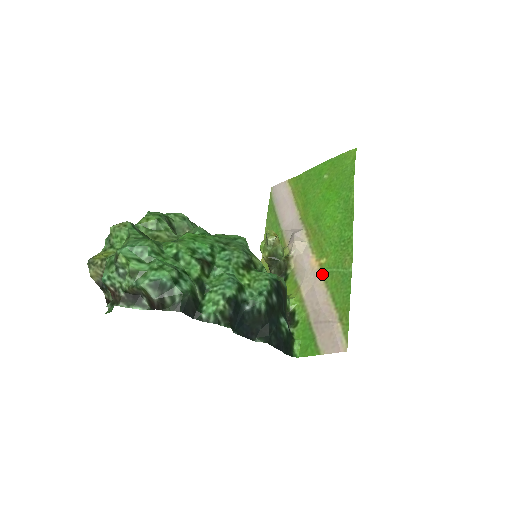
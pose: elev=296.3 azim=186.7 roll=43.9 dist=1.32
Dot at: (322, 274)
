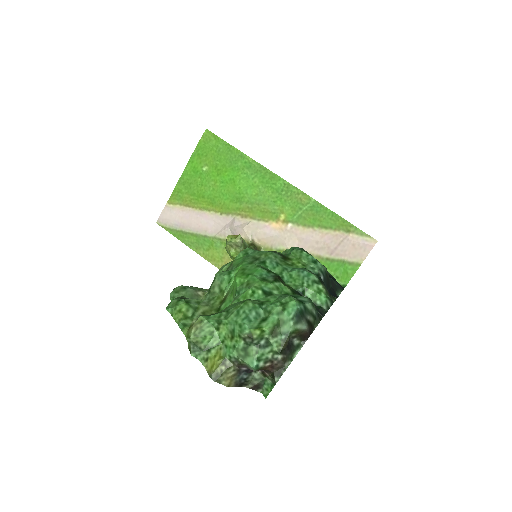
Dot at: (294, 225)
